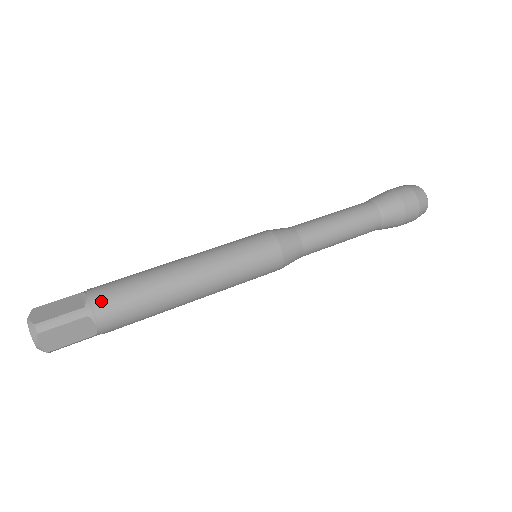
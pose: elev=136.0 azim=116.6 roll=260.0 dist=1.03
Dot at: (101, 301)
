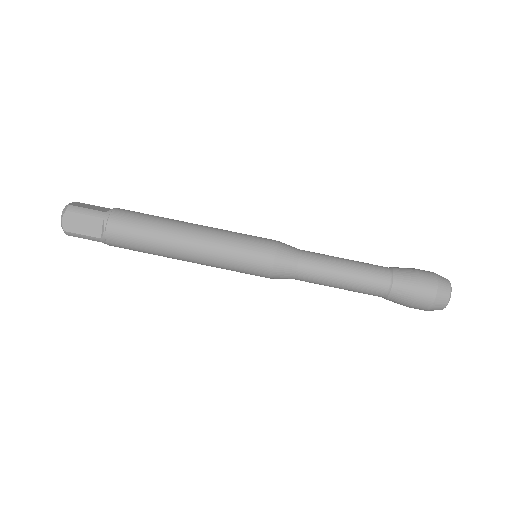
Dot at: (113, 242)
